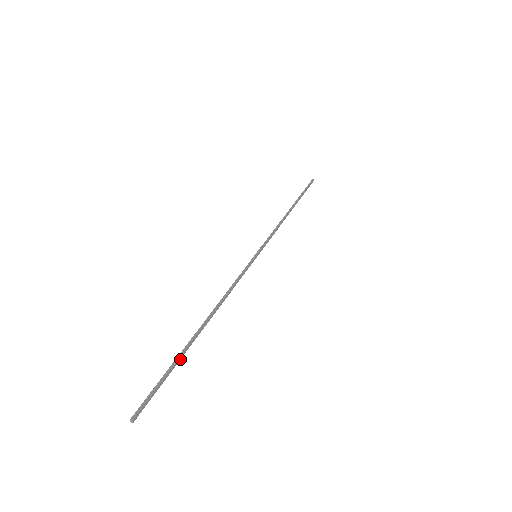
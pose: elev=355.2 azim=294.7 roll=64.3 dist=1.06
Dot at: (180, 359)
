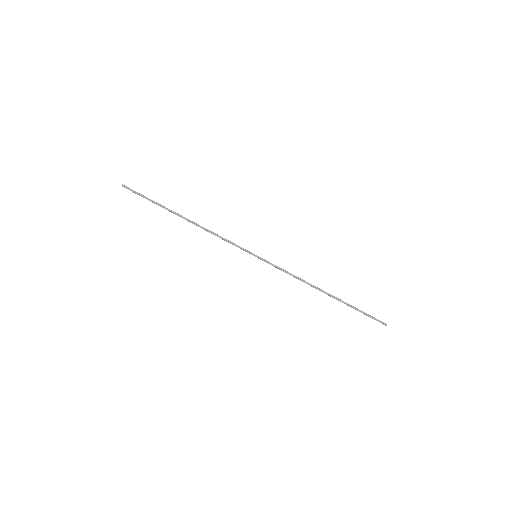
Dot at: (160, 205)
